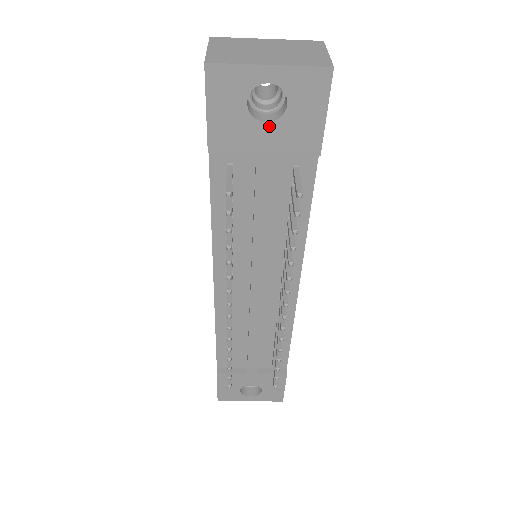
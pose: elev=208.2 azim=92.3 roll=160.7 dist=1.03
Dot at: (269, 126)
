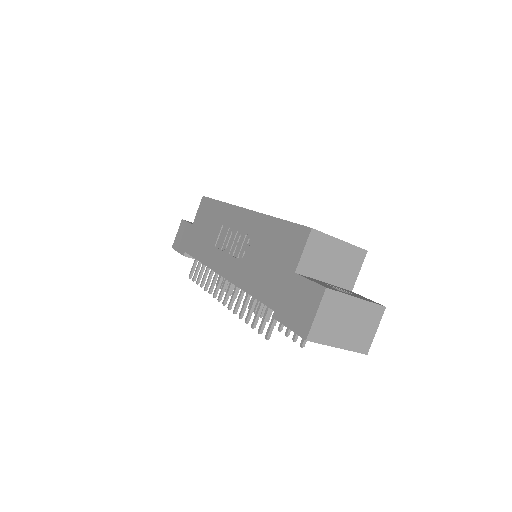
Dot at: occluded
